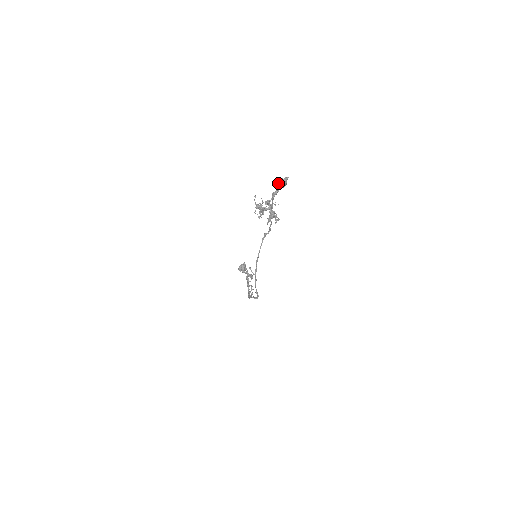
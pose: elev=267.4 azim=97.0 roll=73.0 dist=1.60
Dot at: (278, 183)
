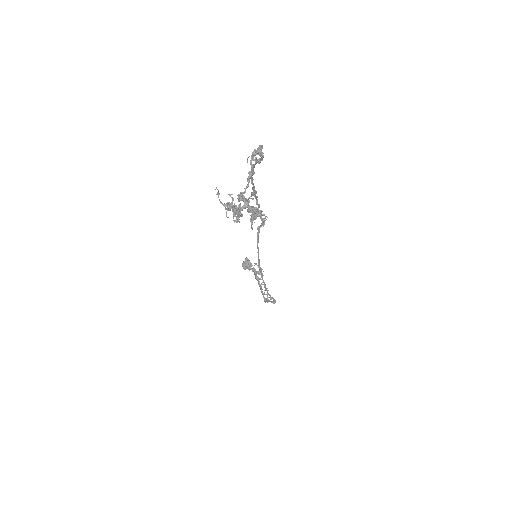
Dot at: occluded
